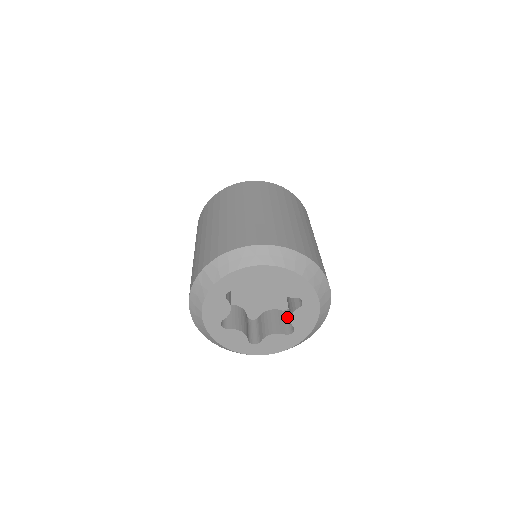
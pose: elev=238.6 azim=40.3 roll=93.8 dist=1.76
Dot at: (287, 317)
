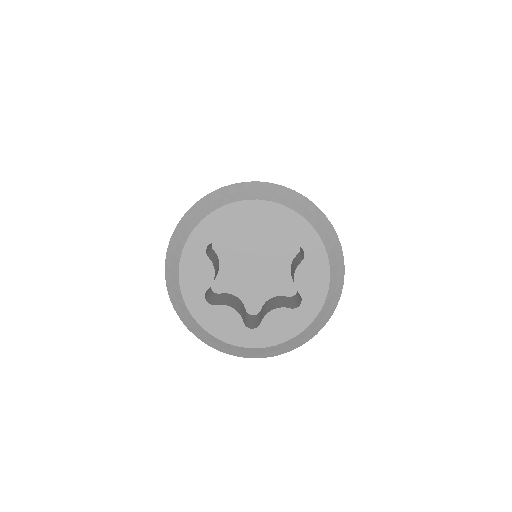
Dot at: (249, 318)
